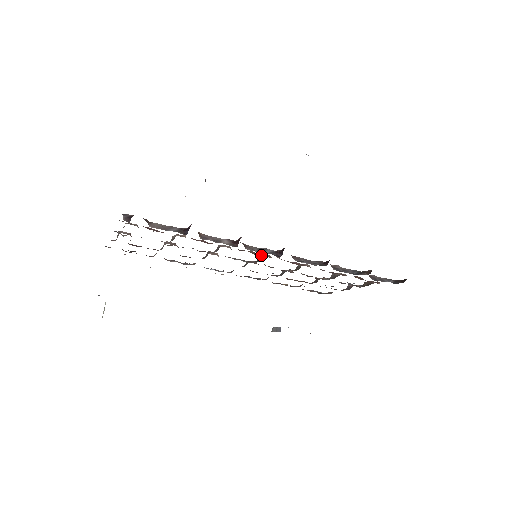
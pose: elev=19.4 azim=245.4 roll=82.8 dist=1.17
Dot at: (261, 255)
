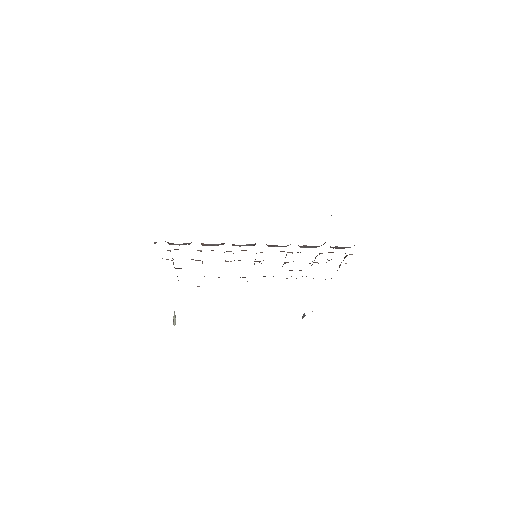
Dot at: occluded
